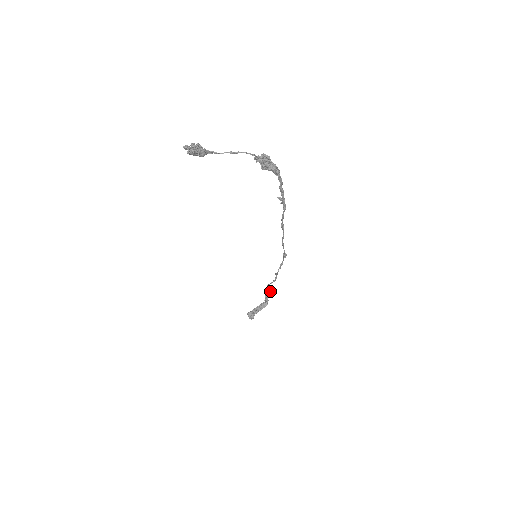
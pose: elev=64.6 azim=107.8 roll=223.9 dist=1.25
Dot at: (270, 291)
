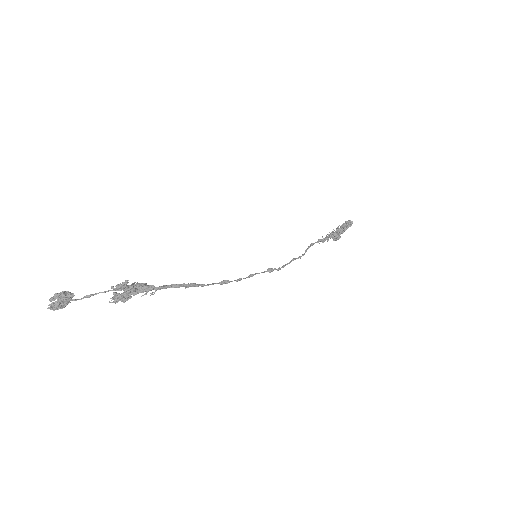
Dot at: (322, 242)
